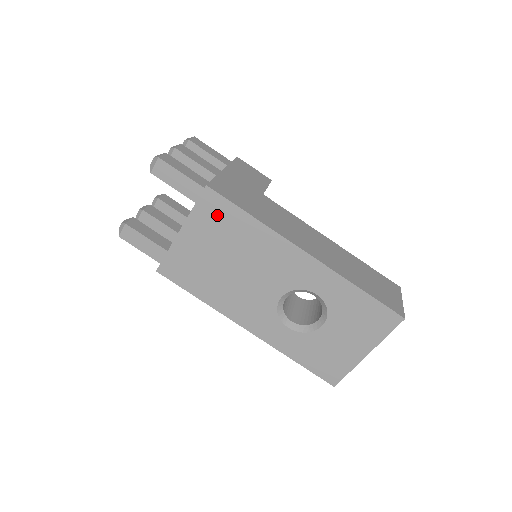
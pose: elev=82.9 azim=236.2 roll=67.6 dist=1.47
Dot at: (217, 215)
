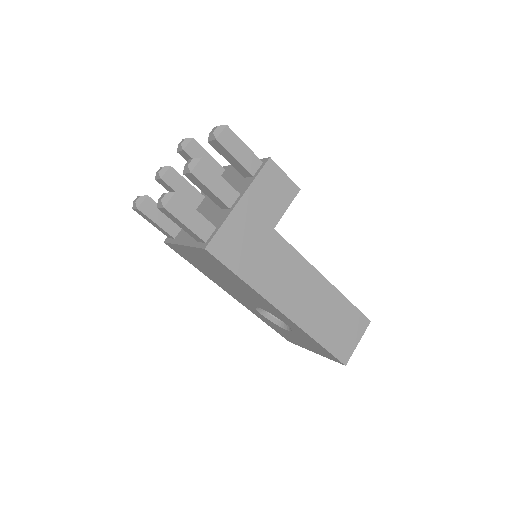
Dot at: (213, 261)
